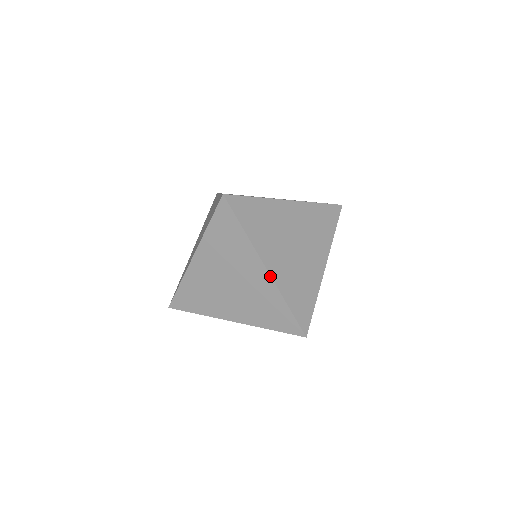
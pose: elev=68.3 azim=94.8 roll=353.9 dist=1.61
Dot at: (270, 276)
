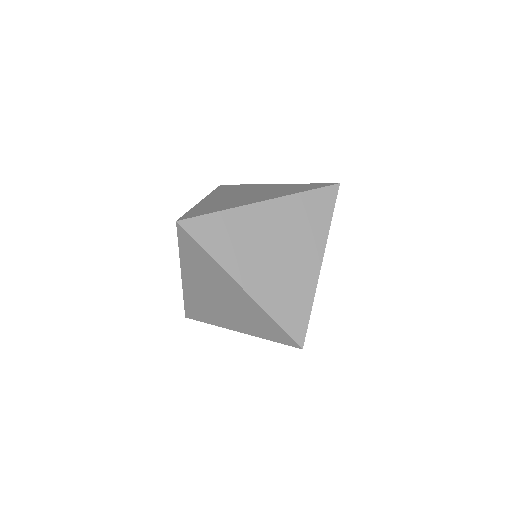
Dot at: (247, 294)
